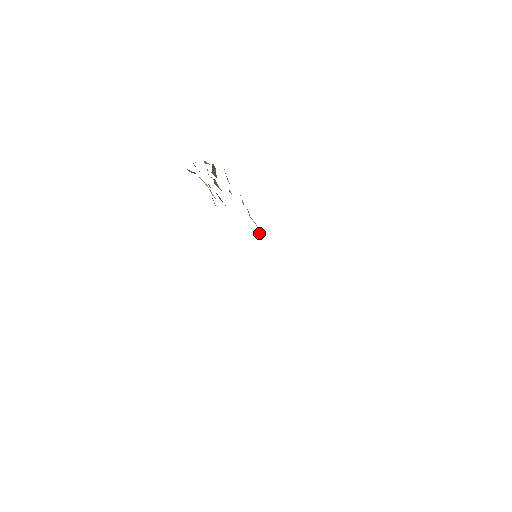
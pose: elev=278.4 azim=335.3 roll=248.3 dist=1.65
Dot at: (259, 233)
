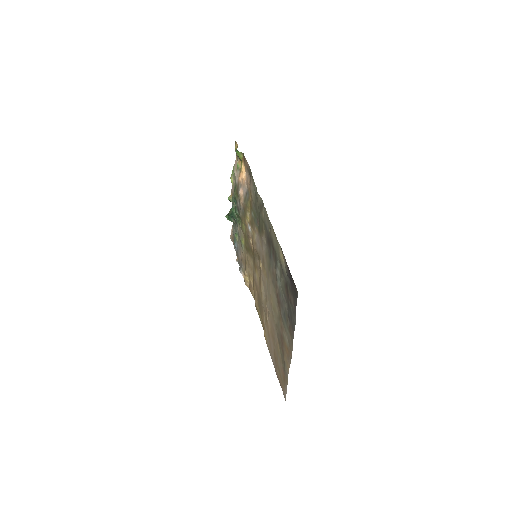
Dot at: (247, 278)
